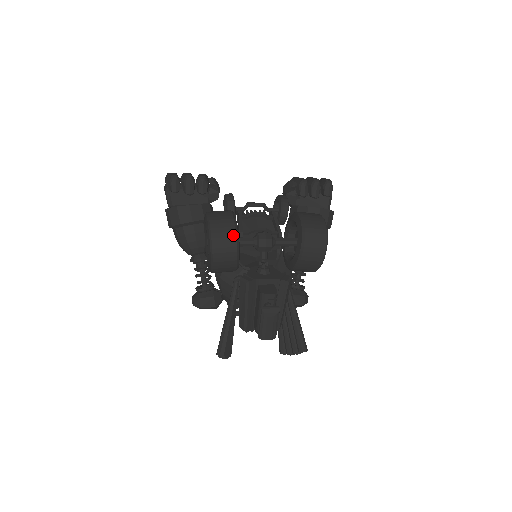
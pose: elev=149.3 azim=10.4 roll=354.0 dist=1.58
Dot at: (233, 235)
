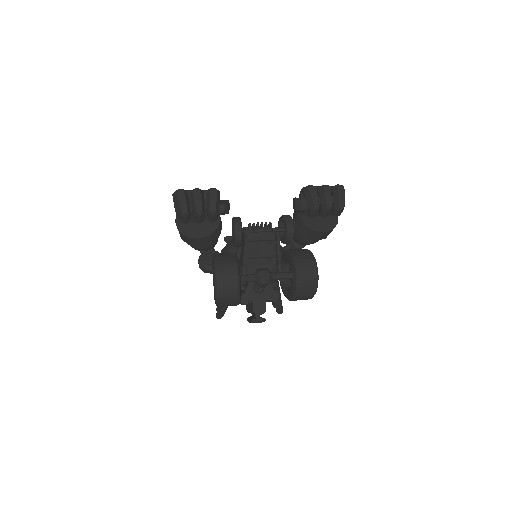
Dot at: (236, 301)
